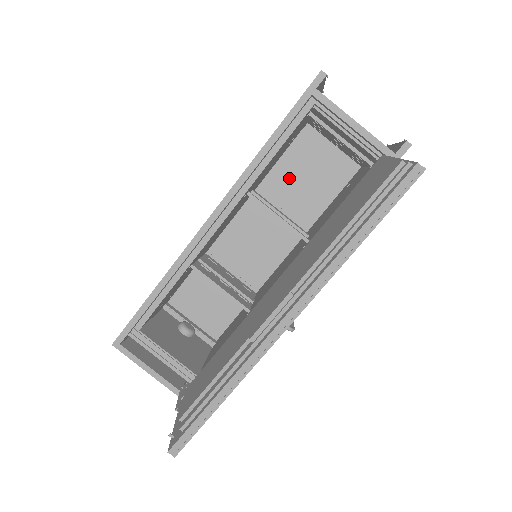
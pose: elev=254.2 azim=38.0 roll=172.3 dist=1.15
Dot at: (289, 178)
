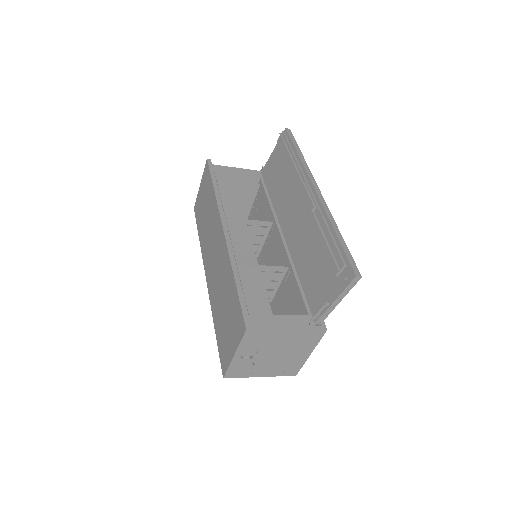
Dot at: occluded
